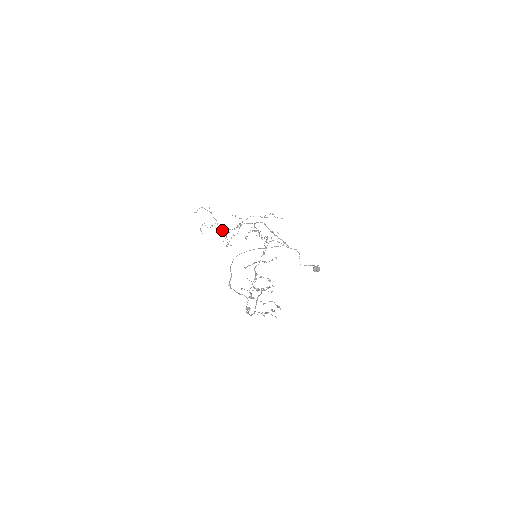
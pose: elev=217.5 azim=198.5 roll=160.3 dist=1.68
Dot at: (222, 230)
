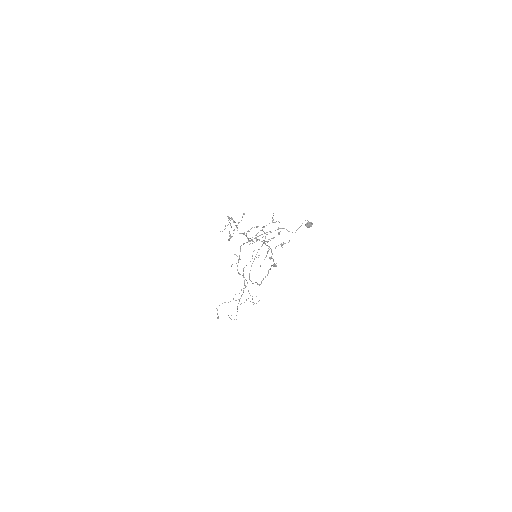
Dot at: occluded
